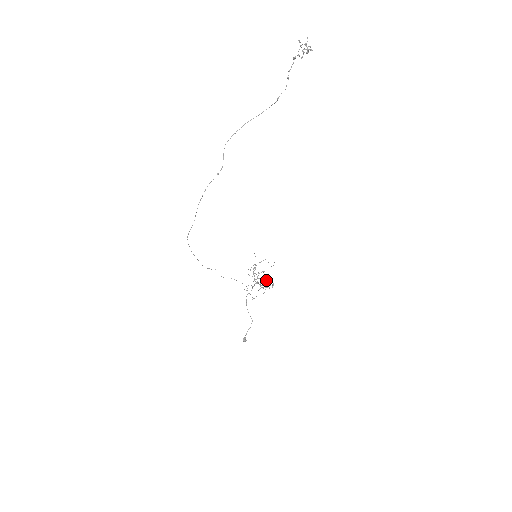
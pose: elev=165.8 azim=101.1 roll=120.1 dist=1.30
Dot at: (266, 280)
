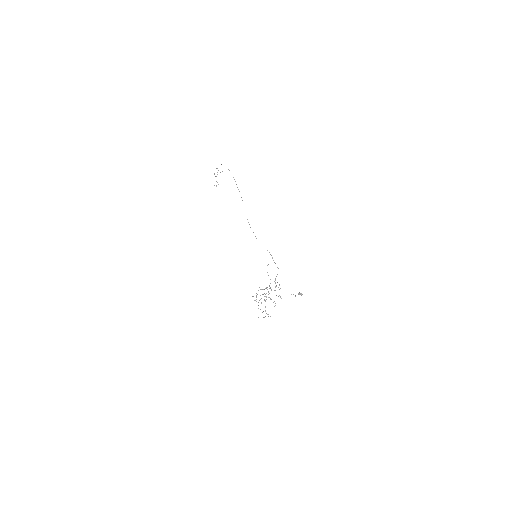
Dot at: occluded
